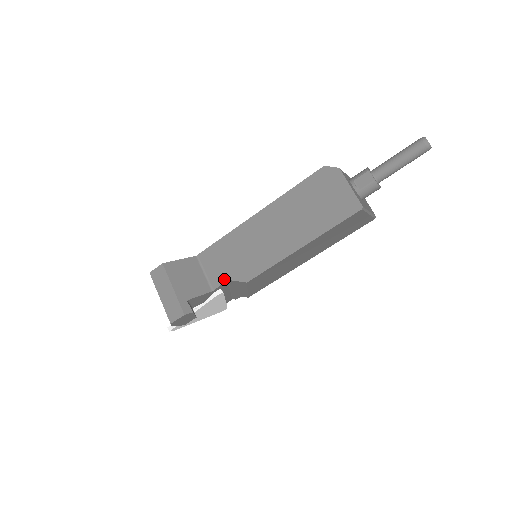
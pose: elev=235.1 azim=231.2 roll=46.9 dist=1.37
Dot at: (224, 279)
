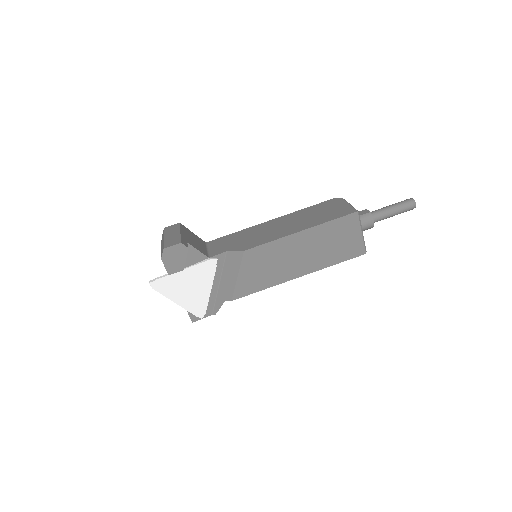
Dot at: (224, 251)
